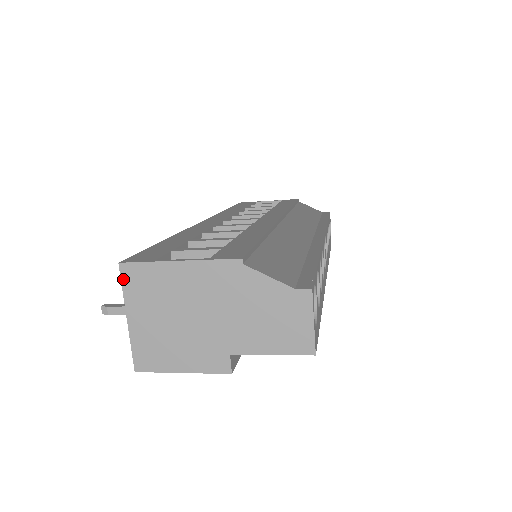
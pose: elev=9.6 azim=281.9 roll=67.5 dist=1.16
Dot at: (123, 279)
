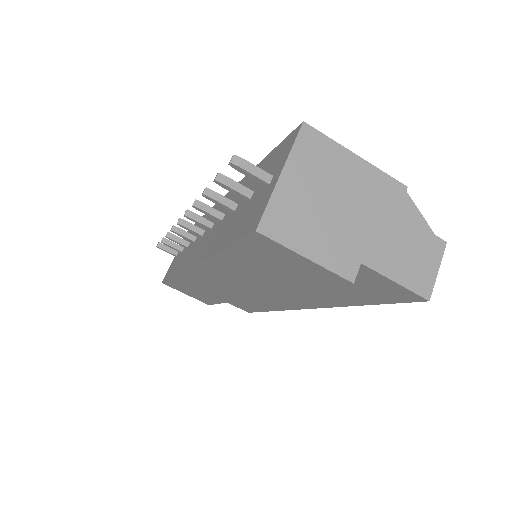
Dot at: (299, 137)
